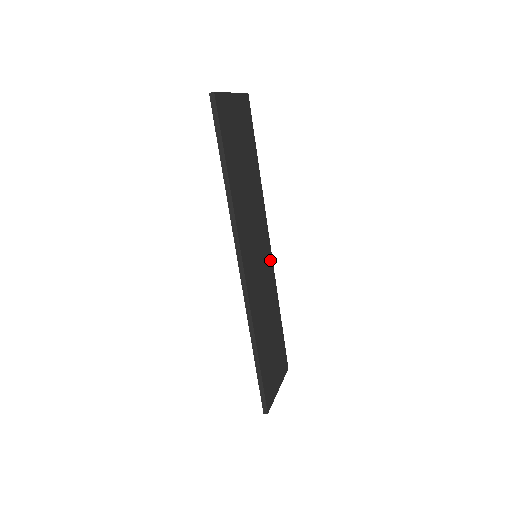
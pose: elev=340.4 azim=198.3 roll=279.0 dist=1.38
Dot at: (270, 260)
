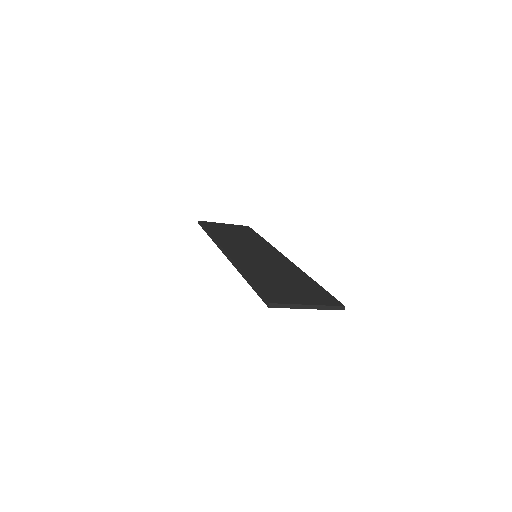
Dot at: (286, 261)
